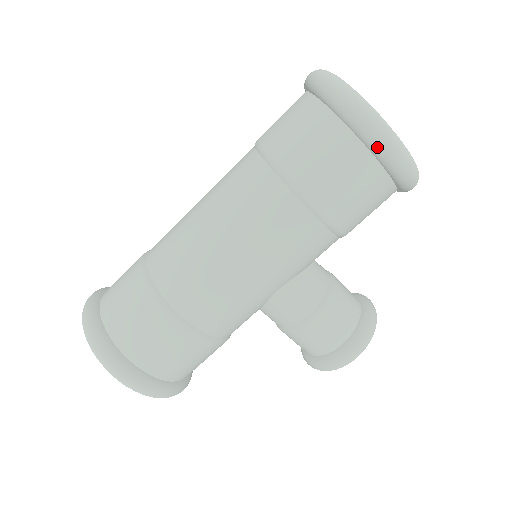
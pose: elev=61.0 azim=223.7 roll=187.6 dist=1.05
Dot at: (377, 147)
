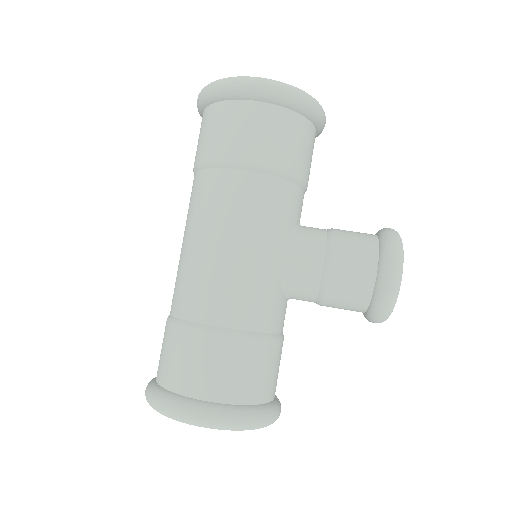
Dot at: (250, 92)
